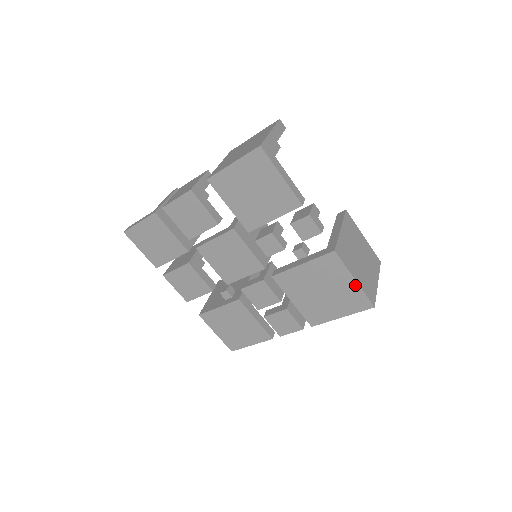
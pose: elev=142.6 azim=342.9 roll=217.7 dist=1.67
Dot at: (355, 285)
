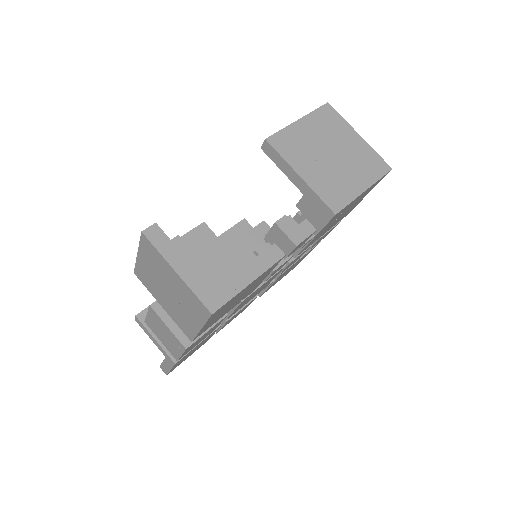
Dot at: occluded
